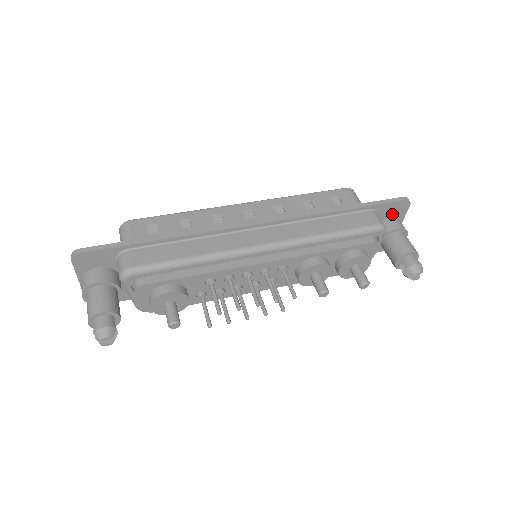
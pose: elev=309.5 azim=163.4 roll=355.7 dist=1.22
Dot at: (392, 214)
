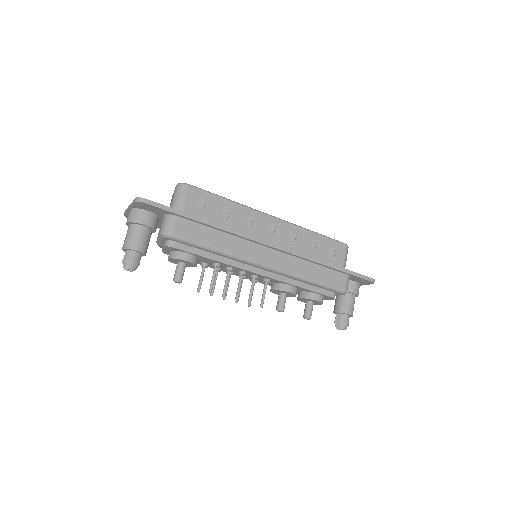
Dot at: (358, 281)
